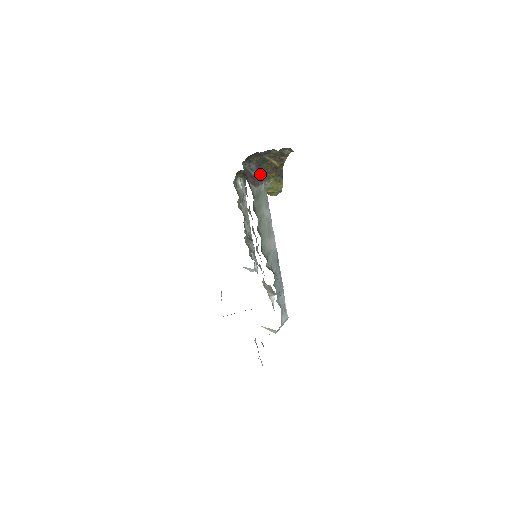
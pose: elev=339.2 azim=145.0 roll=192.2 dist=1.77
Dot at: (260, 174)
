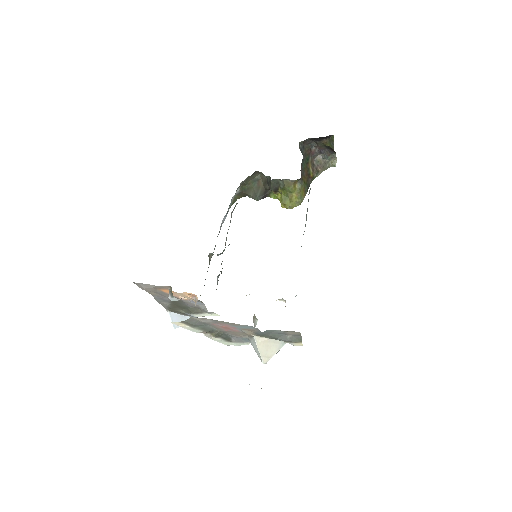
Dot at: (301, 167)
